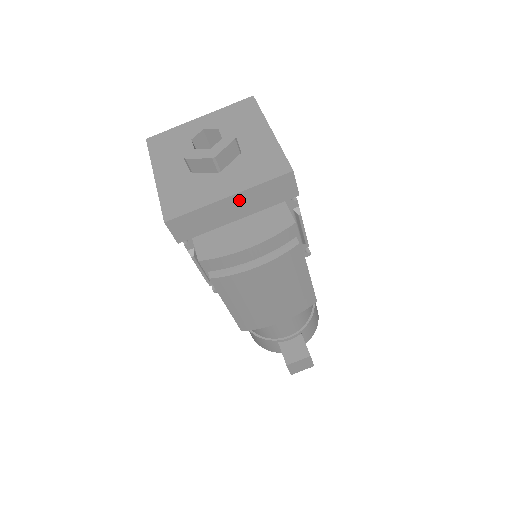
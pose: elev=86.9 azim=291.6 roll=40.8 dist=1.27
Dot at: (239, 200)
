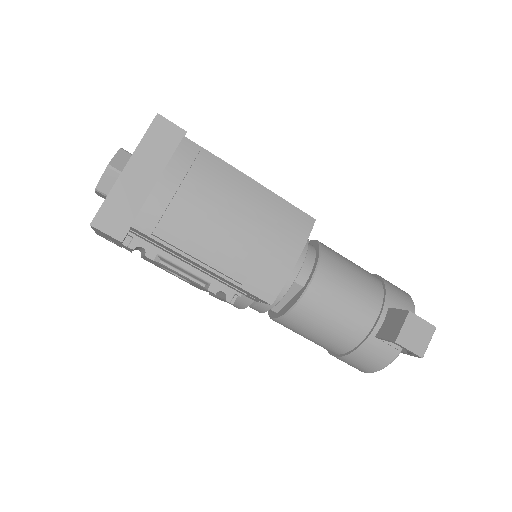
Dot at: (137, 166)
